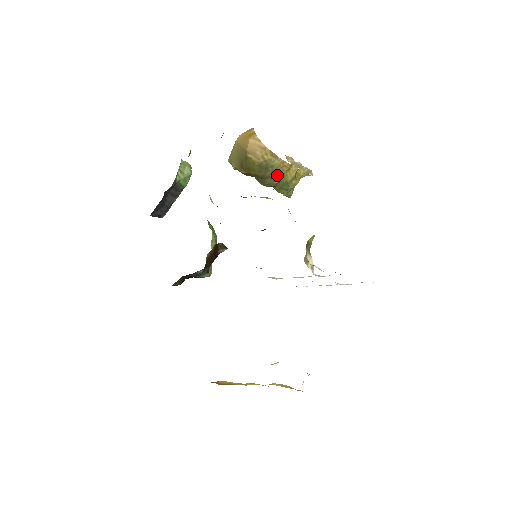
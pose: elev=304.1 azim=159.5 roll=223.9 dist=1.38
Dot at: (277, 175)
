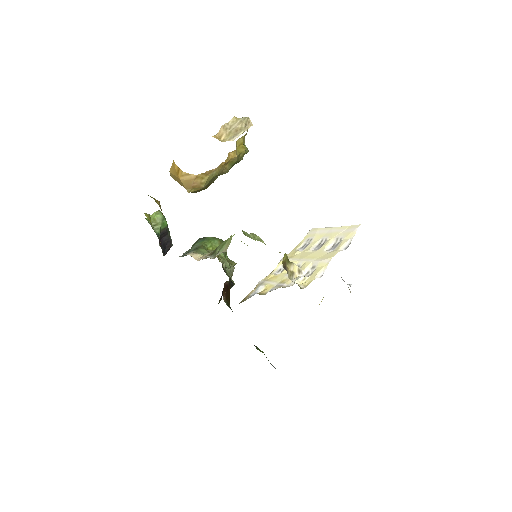
Dot at: (224, 171)
